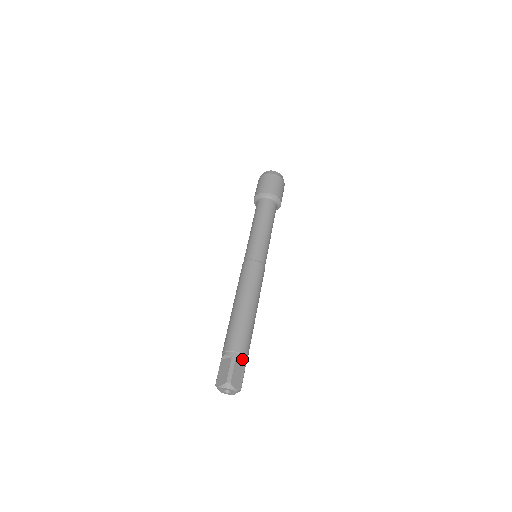
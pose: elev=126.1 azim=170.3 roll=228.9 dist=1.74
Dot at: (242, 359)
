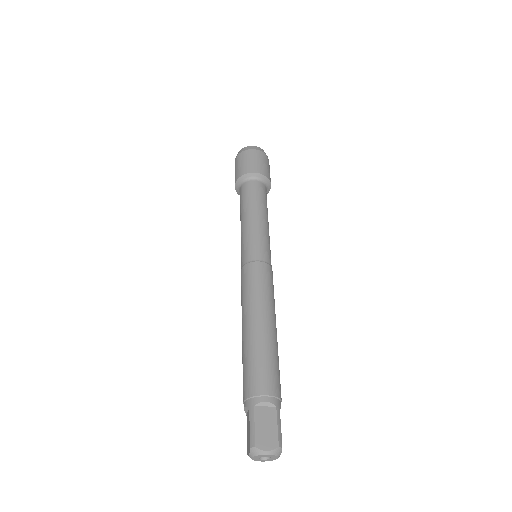
Dot at: (265, 403)
